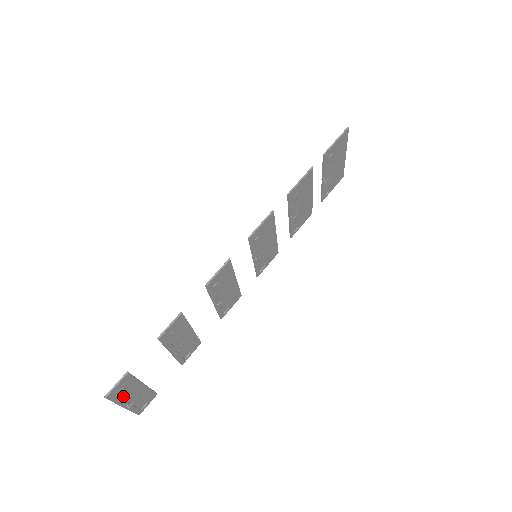
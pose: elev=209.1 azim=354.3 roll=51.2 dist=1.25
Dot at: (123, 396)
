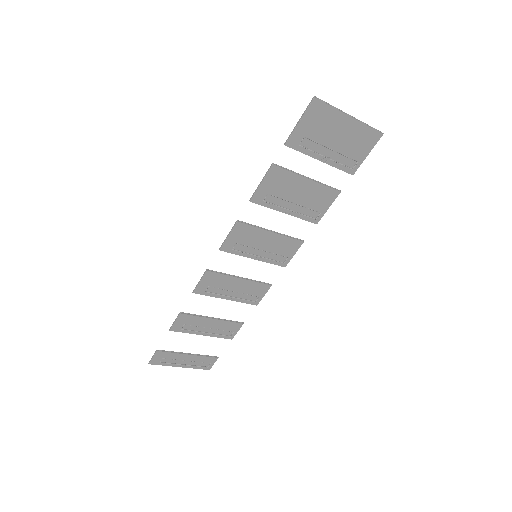
Dot at: (171, 361)
